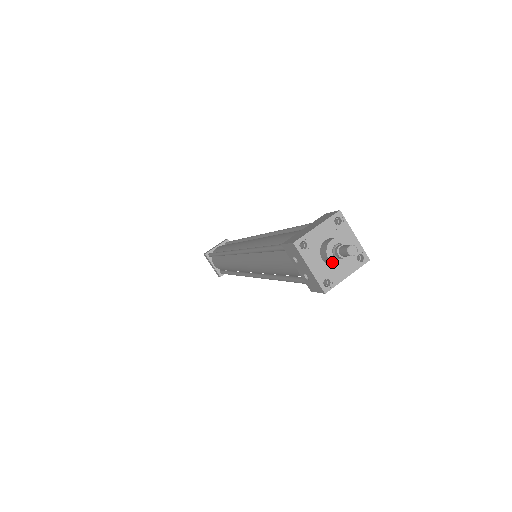
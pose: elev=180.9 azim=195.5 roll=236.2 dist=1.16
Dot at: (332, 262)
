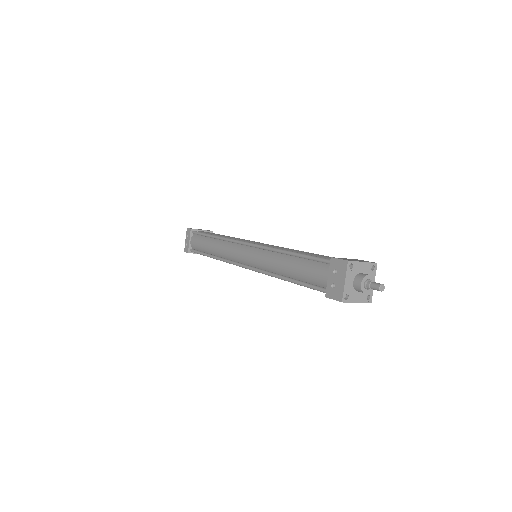
Dot at: (361, 287)
